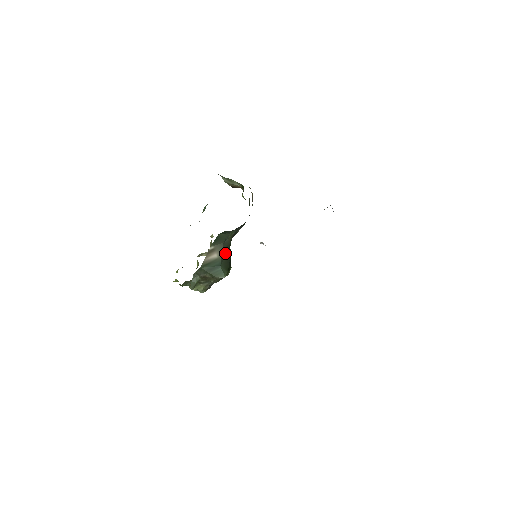
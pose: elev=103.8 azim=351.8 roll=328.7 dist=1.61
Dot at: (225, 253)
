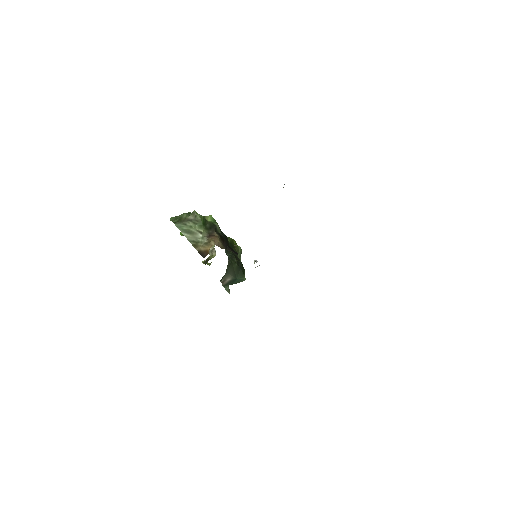
Dot at: (232, 270)
